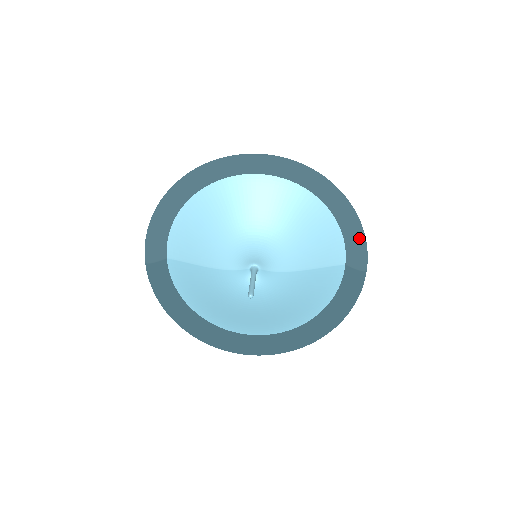
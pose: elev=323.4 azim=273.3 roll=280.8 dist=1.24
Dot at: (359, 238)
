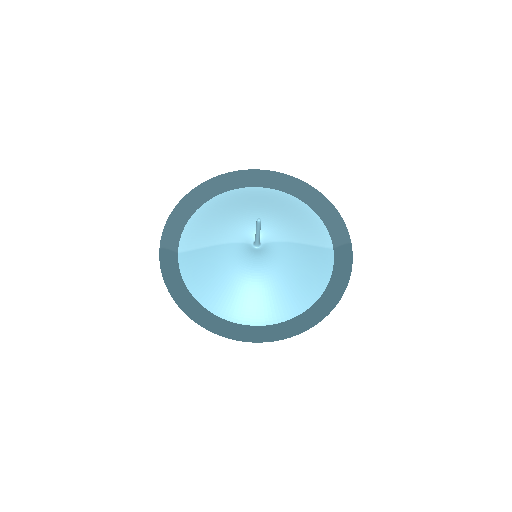
Dot at: (338, 218)
